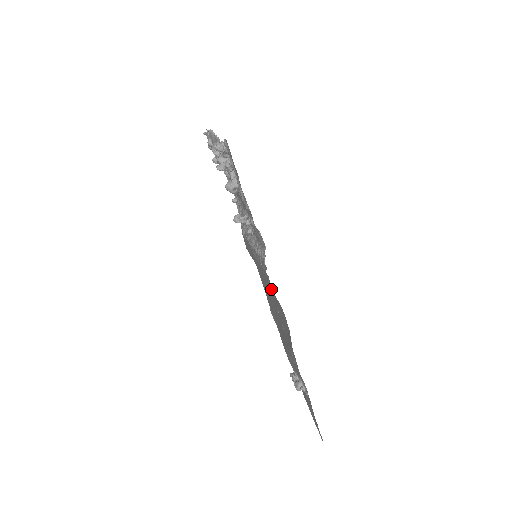
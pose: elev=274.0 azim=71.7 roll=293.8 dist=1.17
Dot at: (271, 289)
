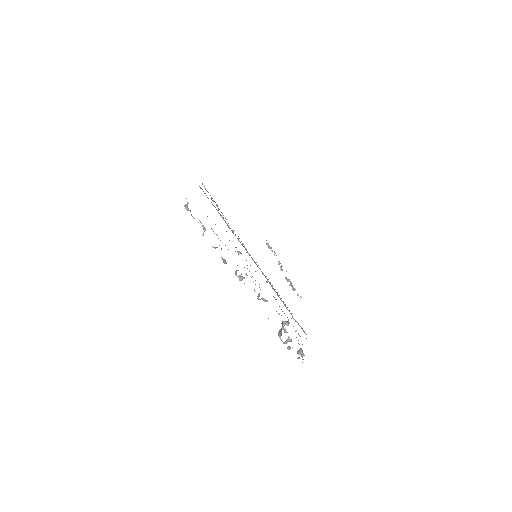
Dot at: occluded
